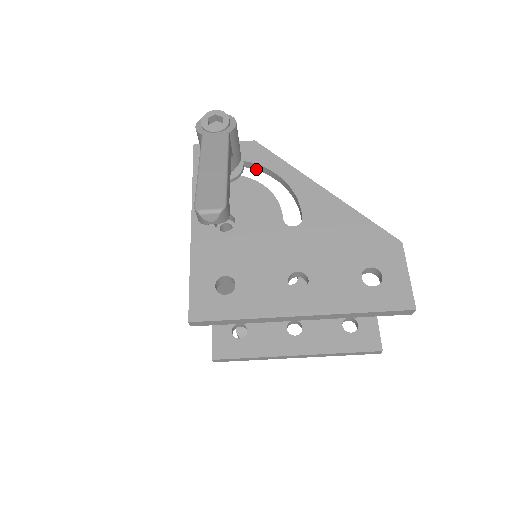
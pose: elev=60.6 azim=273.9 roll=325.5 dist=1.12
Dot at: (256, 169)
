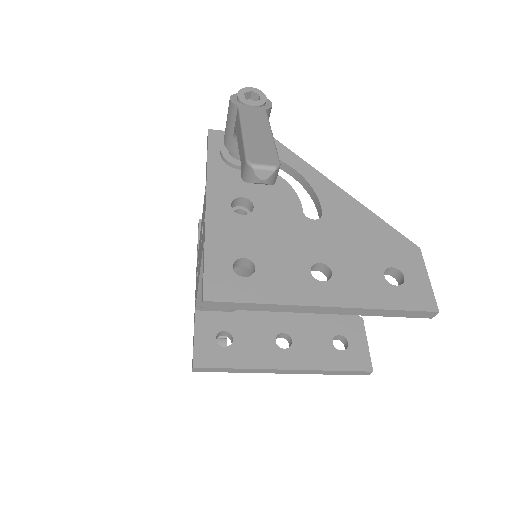
Dot at: occluded
